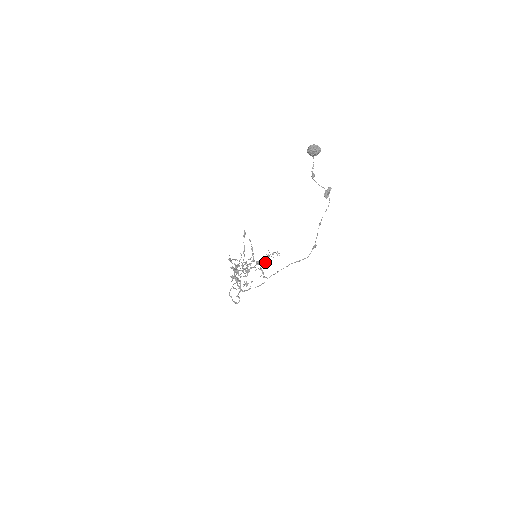
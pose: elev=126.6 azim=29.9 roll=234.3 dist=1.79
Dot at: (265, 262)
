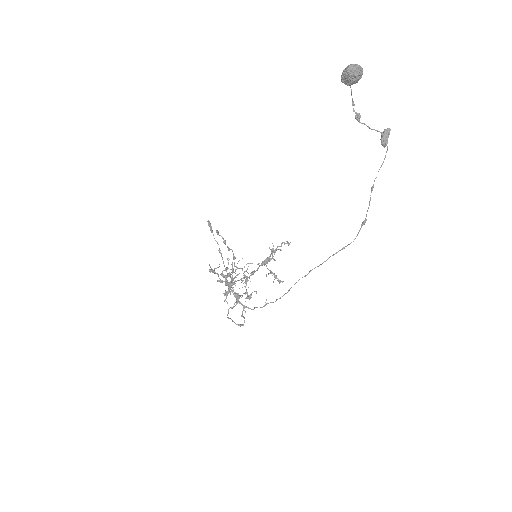
Dot at: (269, 259)
